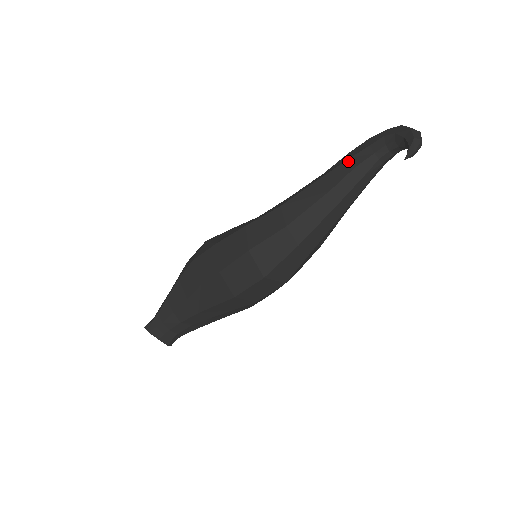
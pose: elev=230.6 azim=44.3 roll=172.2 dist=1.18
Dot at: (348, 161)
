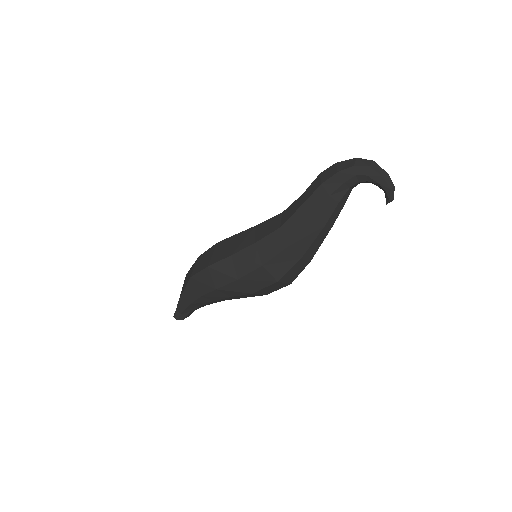
Dot at: (330, 199)
